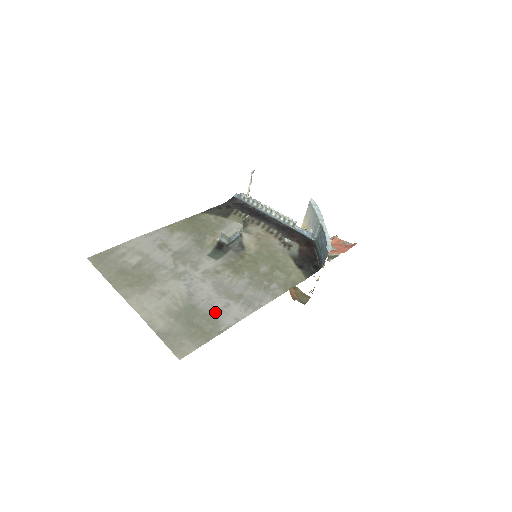
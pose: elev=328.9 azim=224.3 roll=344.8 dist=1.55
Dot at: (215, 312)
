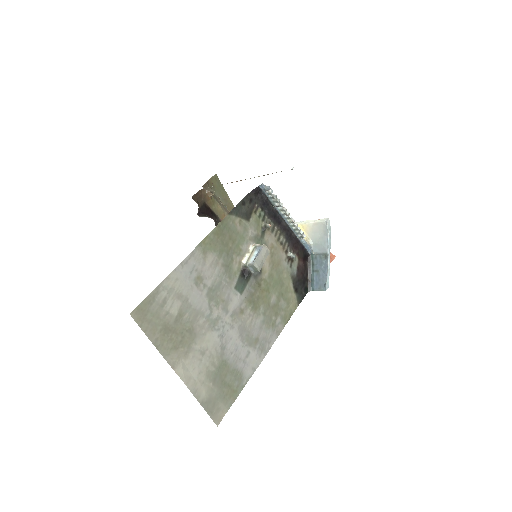
Dot at: (240, 365)
